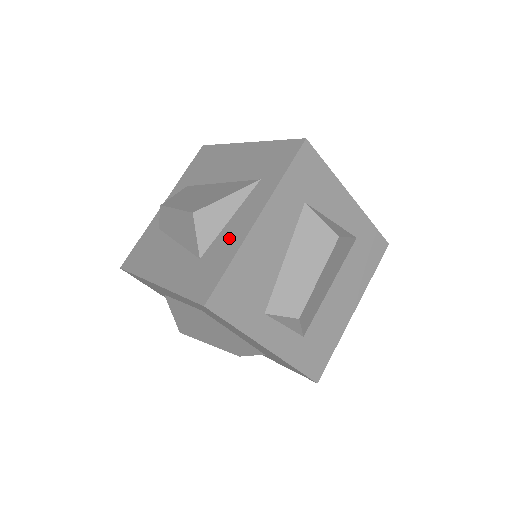
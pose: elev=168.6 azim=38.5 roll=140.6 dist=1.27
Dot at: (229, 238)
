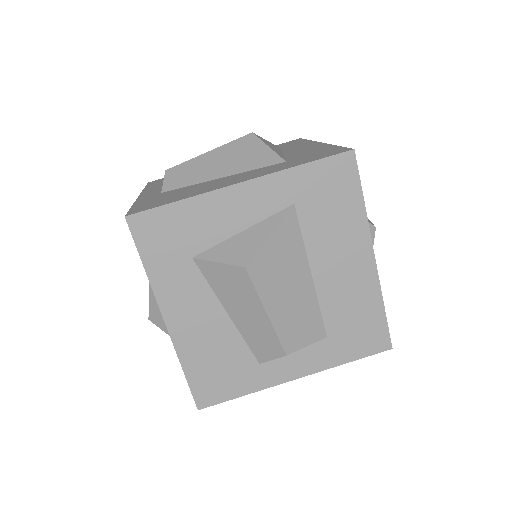
Dot at: occluded
